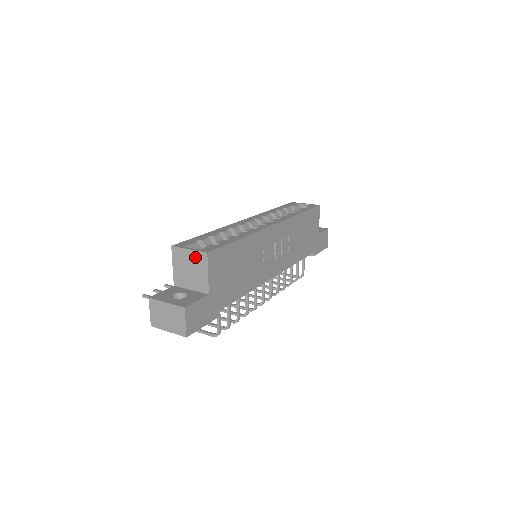
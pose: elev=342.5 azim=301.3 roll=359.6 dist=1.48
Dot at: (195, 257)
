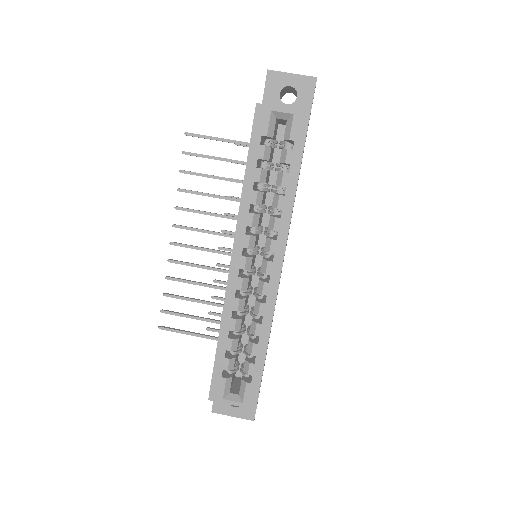
Dot at: (241, 403)
